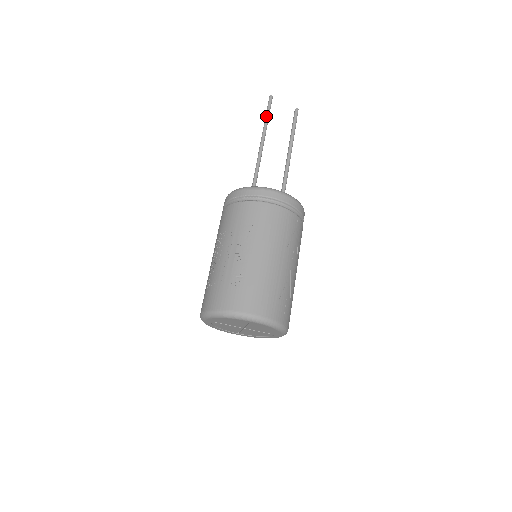
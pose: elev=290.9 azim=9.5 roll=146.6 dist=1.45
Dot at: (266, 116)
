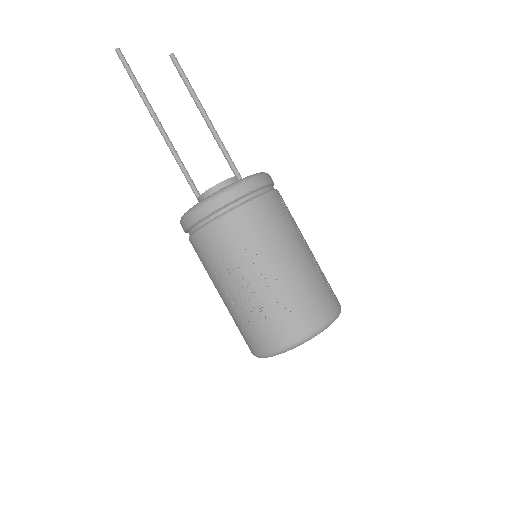
Dot at: (133, 81)
